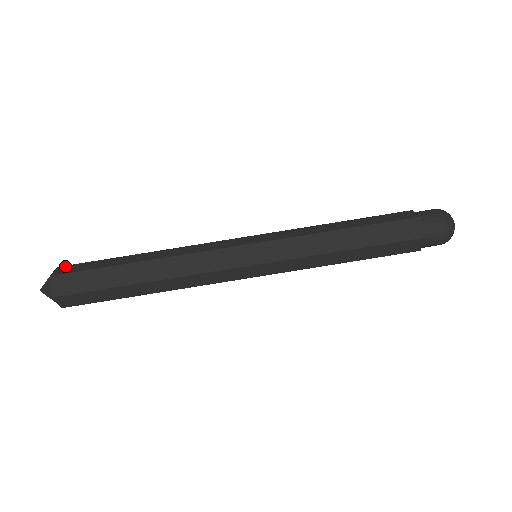
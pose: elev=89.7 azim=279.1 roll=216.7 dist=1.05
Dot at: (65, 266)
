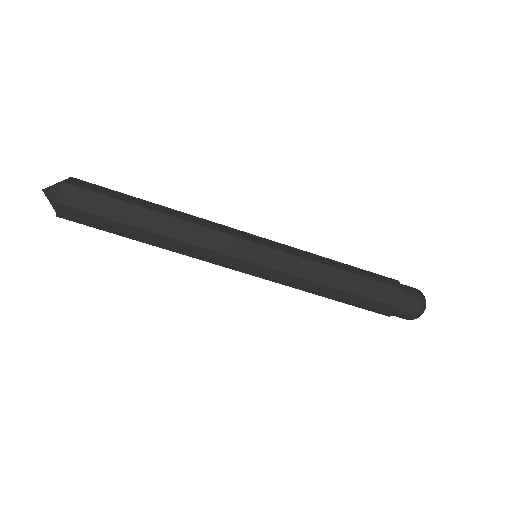
Dot at: (71, 187)
